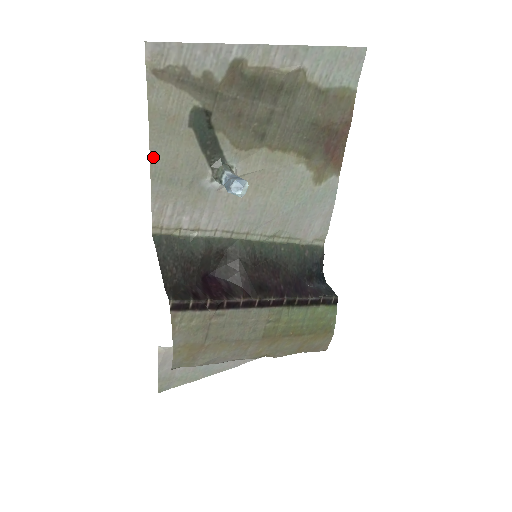
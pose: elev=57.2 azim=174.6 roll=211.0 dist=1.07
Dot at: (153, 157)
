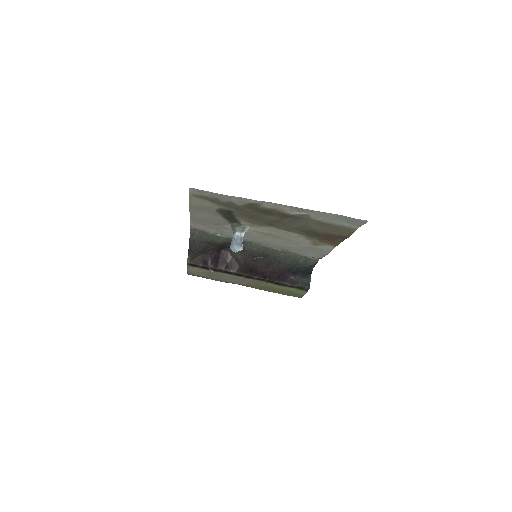
Dot at: (192, 214)
